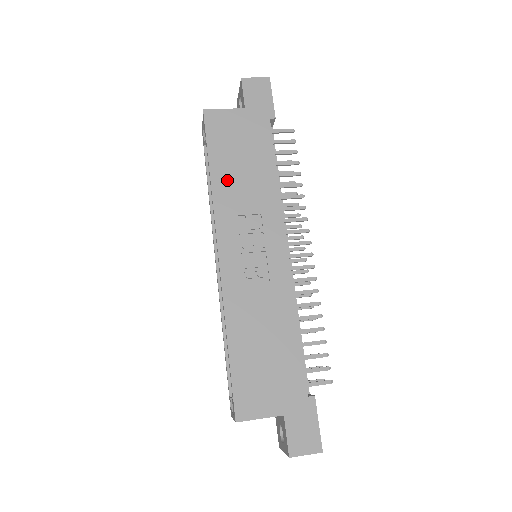
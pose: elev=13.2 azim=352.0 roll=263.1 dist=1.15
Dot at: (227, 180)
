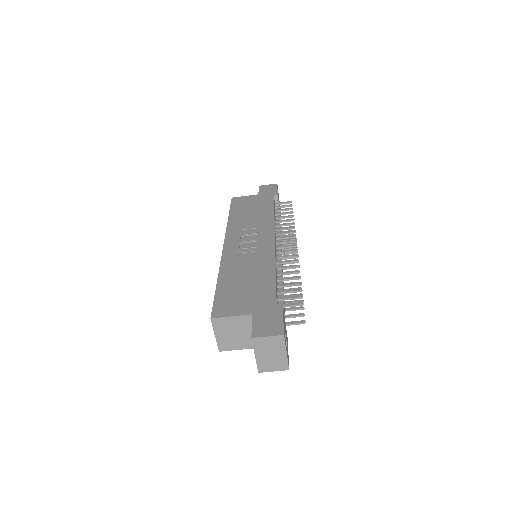
Dot at: (239, 218)
